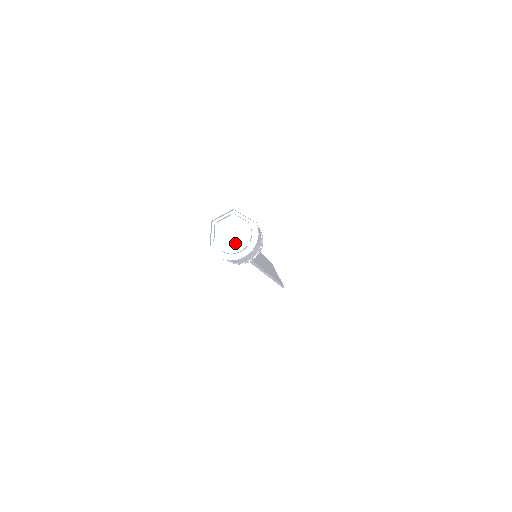
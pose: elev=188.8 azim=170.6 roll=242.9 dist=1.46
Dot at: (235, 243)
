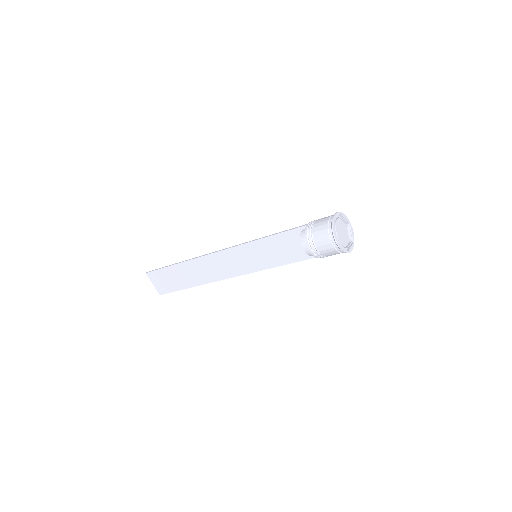
Dot at: (344, 240)
